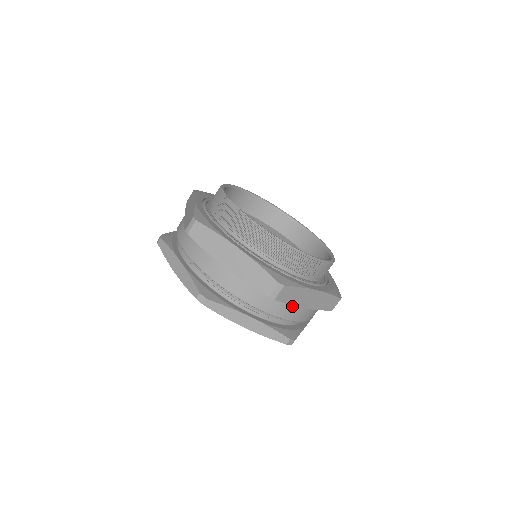
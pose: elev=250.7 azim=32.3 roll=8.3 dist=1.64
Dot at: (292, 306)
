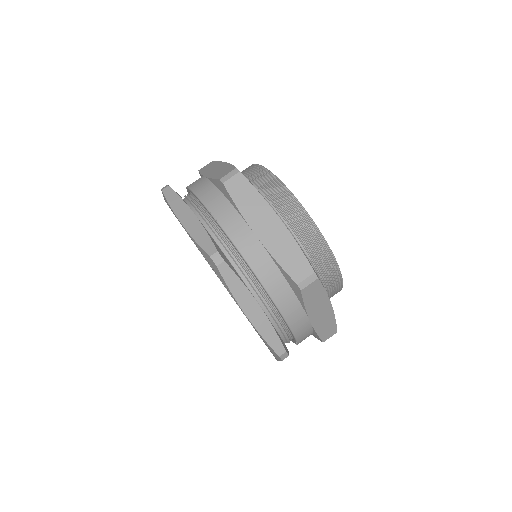
Dot at: (304, 312)
